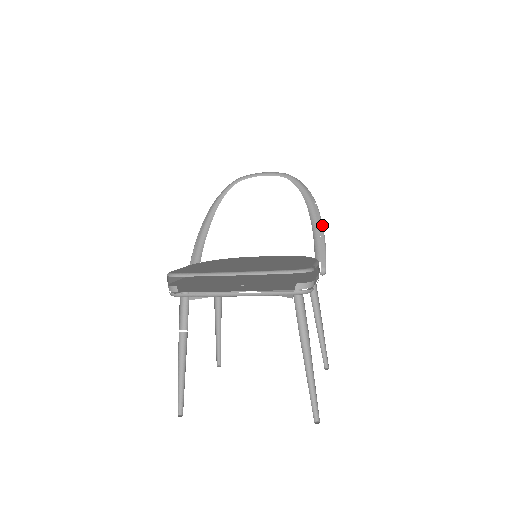
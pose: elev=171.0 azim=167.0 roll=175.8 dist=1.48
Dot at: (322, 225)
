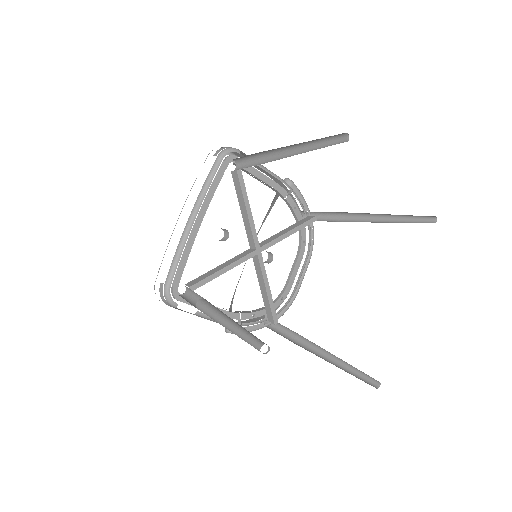
Dot at: occluded
